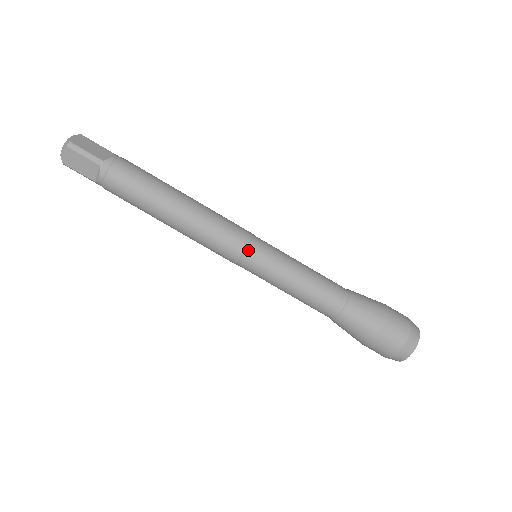
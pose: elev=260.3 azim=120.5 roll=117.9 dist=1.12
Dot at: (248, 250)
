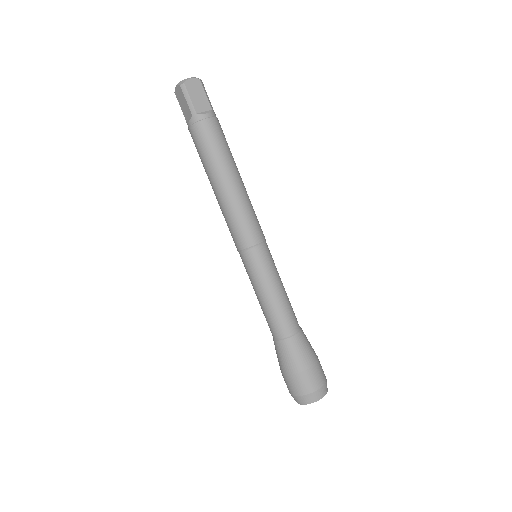
Dot at: (247, 250)
